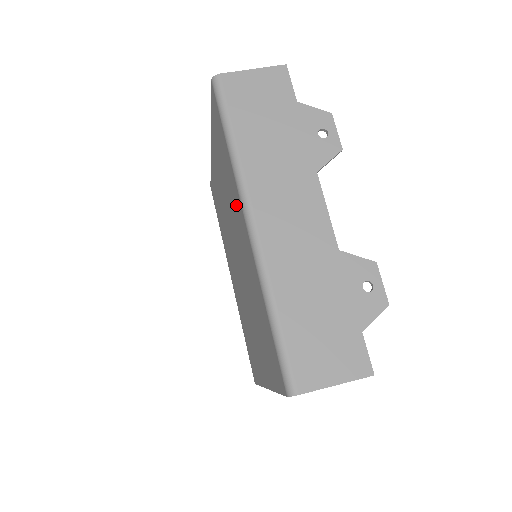
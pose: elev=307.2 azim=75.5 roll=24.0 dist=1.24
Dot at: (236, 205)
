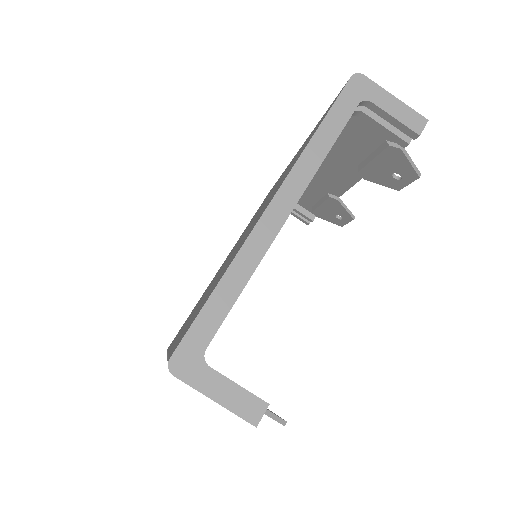
Dot at: (186, 325)
